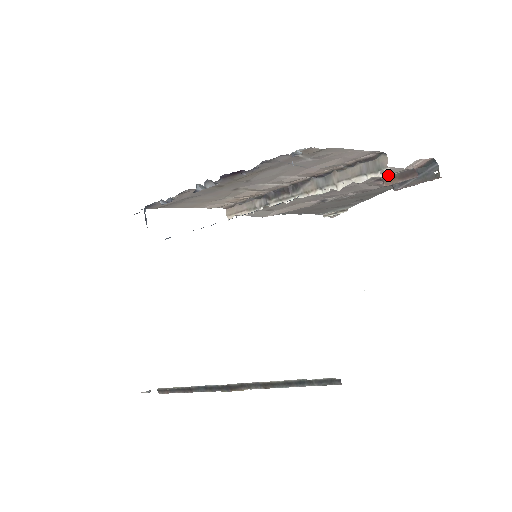
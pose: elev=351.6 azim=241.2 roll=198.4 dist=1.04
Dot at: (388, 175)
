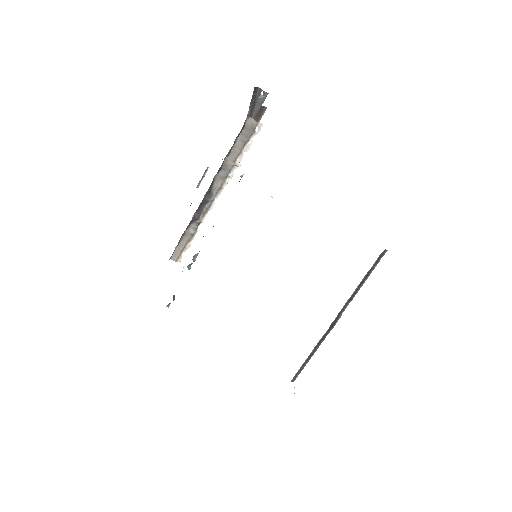
Dot at: occluded
